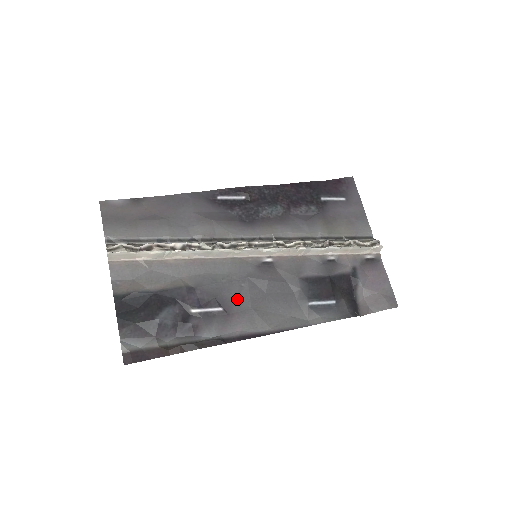
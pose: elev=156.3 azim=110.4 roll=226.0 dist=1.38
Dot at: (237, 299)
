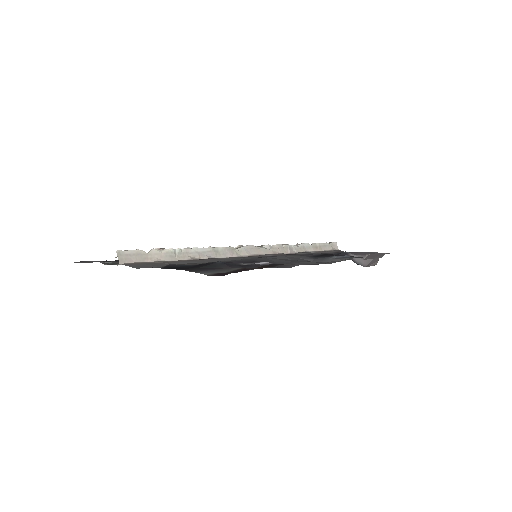
Dot at: (274, 262)
